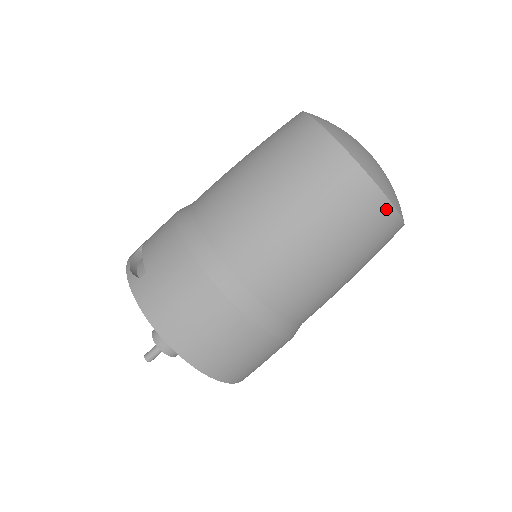
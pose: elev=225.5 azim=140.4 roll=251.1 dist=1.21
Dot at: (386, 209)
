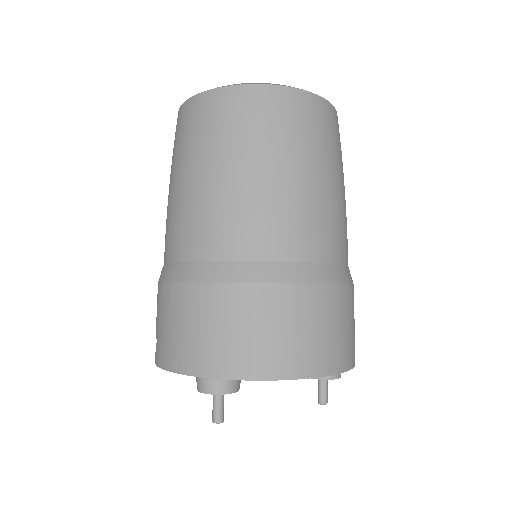
Dot at: (269, 92)
